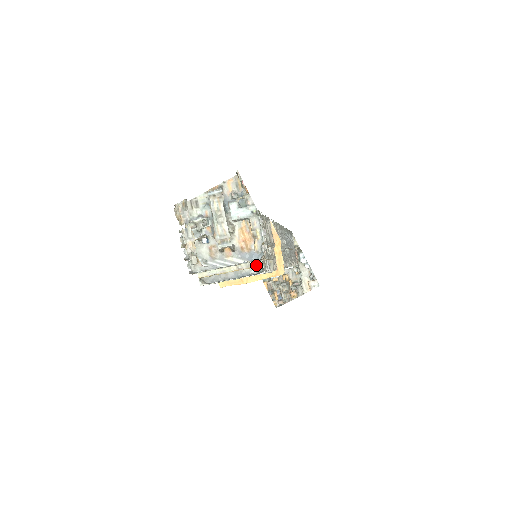
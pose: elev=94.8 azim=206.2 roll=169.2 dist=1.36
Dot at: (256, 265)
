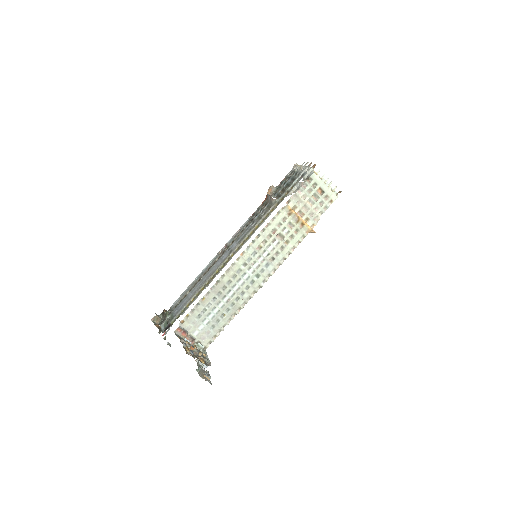
Dot at: occluded
